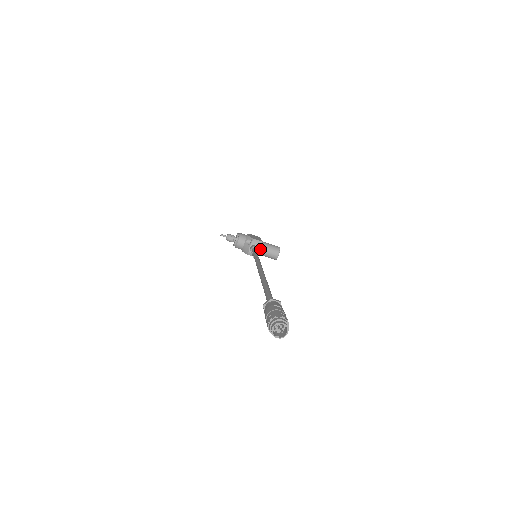
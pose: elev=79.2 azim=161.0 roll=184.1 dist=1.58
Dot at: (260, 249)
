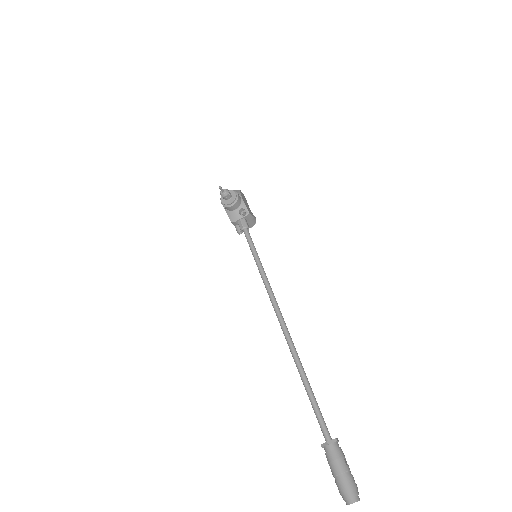
Dot at: occluded
